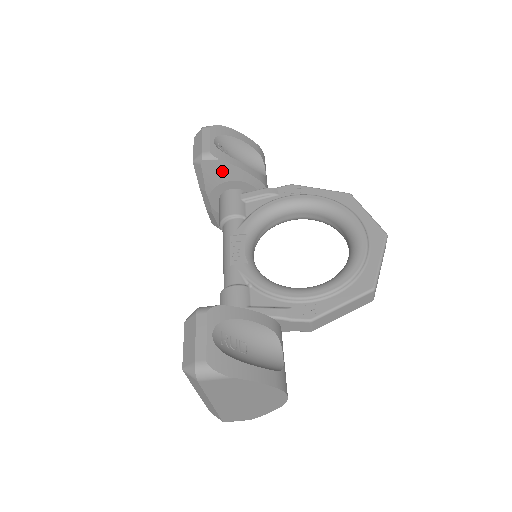
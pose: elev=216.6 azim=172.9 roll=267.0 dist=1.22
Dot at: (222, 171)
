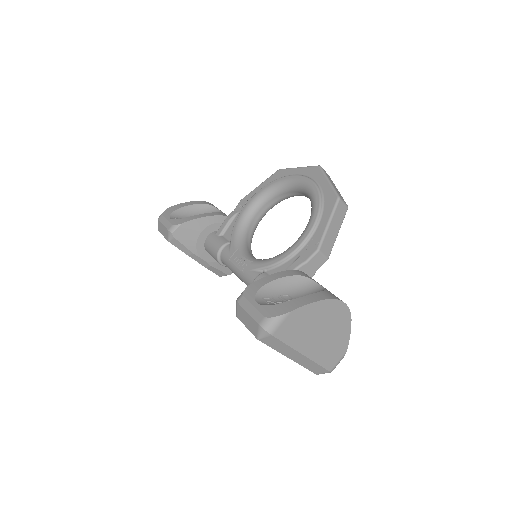
Dot at: (190, 230)
